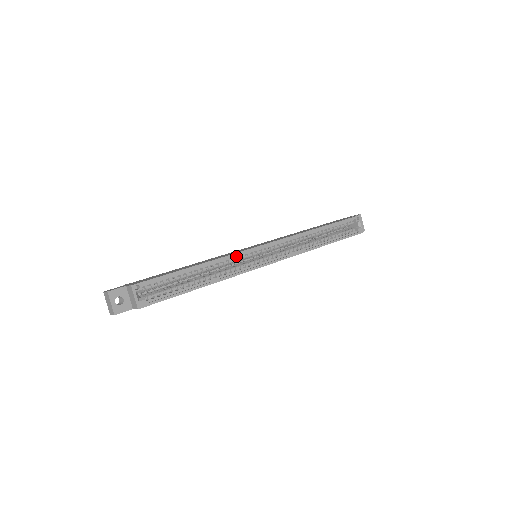
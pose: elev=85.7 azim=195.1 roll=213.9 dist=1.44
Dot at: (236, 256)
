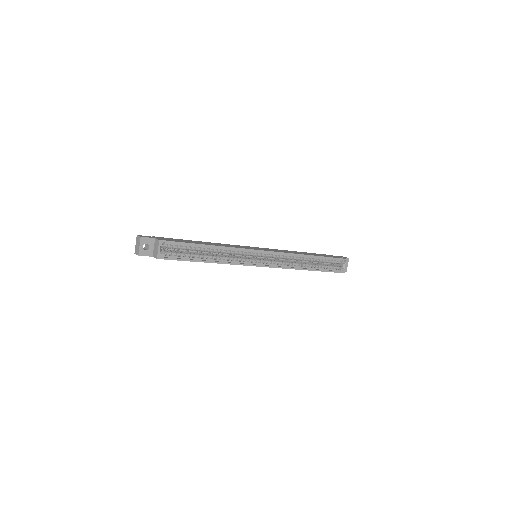
Dot at: (242, 250)
